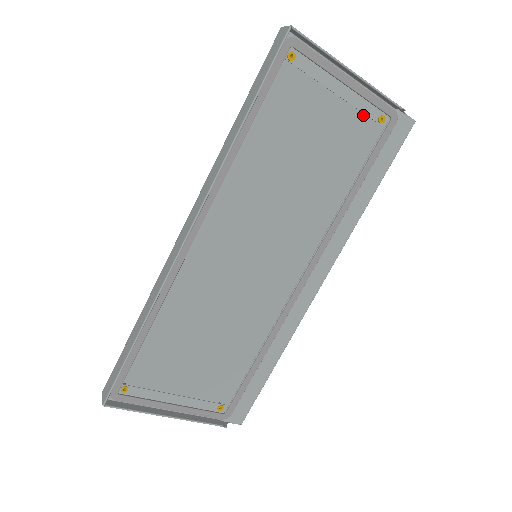
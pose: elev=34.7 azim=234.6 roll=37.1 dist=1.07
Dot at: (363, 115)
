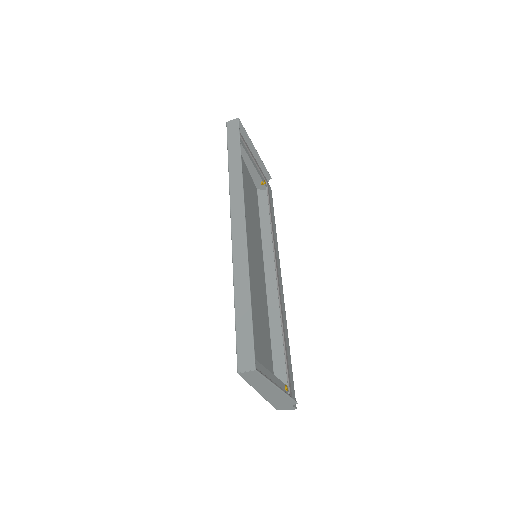
Dot at: (251, 184)
